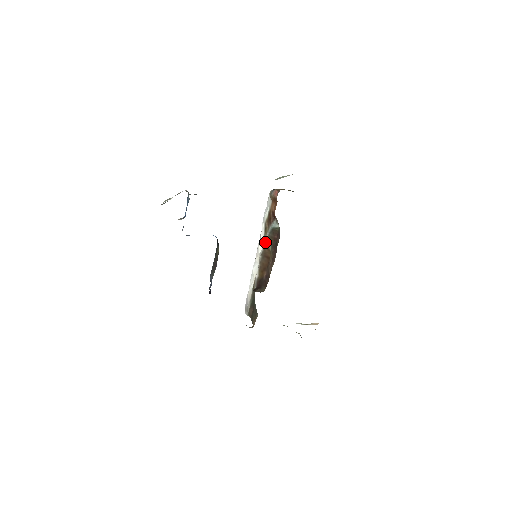
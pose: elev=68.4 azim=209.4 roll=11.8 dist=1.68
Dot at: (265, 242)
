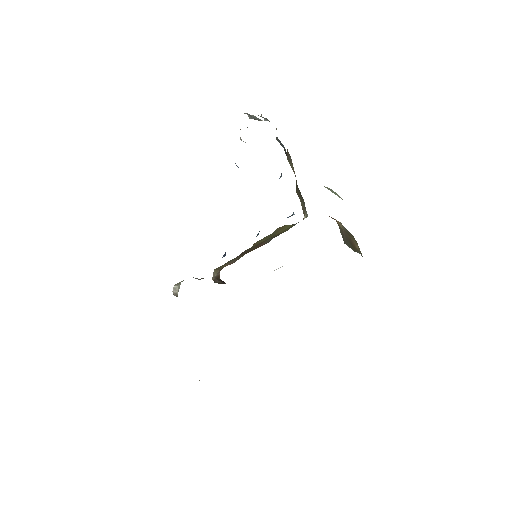
Dot at: occluded
